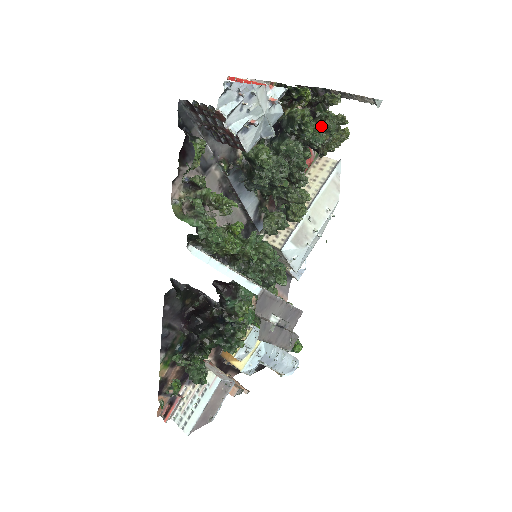
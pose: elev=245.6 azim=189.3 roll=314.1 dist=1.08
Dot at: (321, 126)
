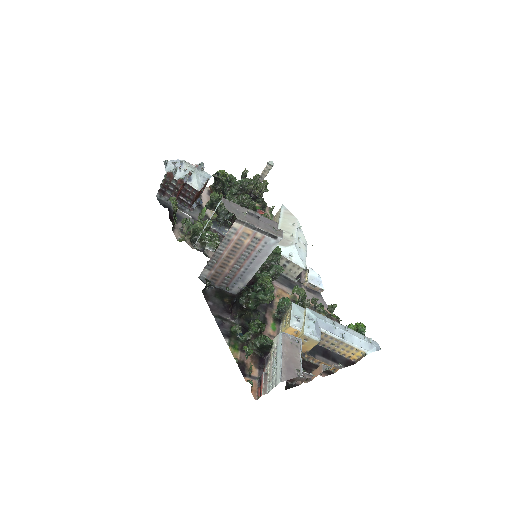
Dot at: occluded
